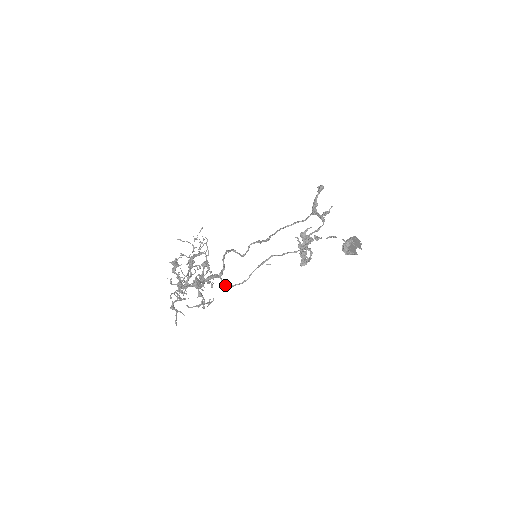
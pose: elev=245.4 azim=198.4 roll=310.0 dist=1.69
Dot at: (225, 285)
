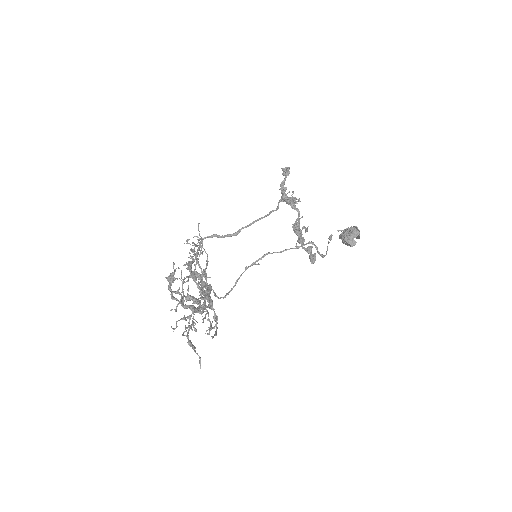
Dot at: (218, 298)
